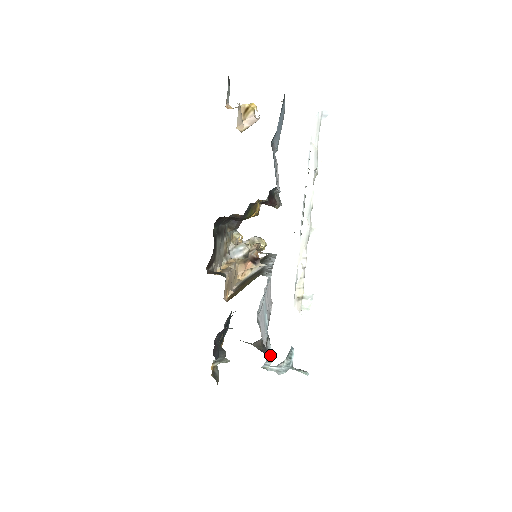
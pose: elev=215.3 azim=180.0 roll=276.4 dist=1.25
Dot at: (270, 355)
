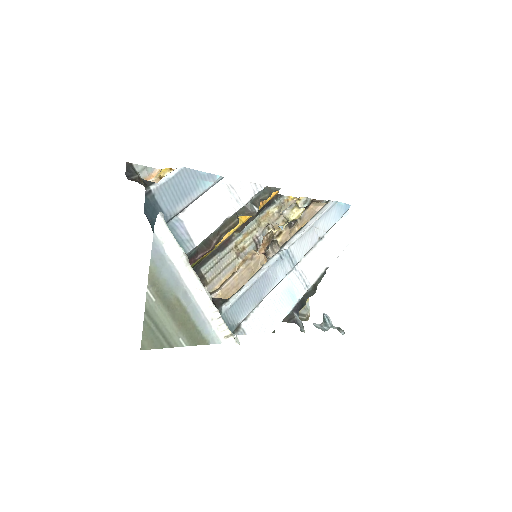
Dot at: (301, 324)
